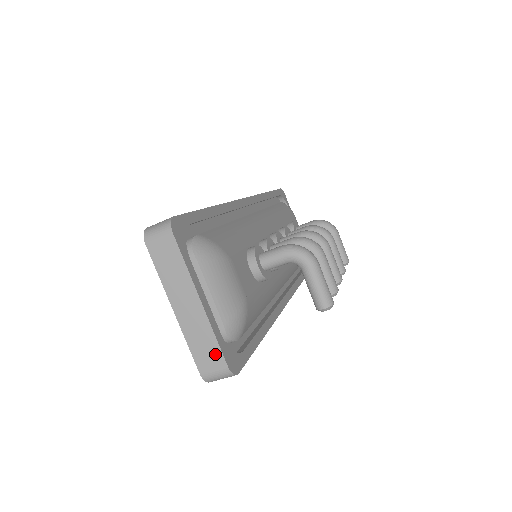
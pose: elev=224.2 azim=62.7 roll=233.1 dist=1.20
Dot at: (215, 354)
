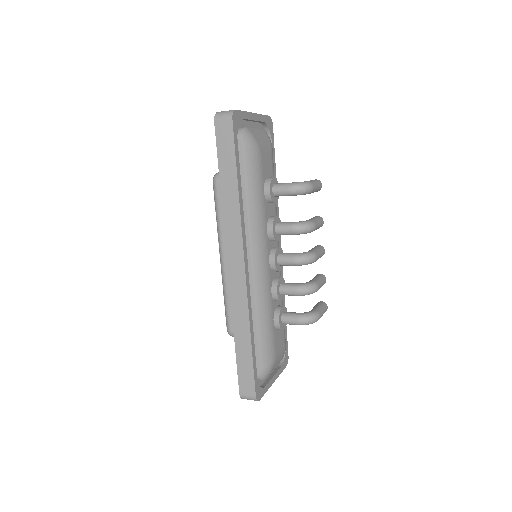
Dot at: occluded
